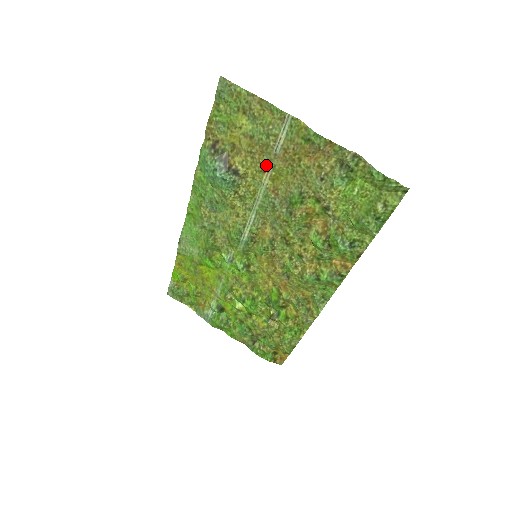
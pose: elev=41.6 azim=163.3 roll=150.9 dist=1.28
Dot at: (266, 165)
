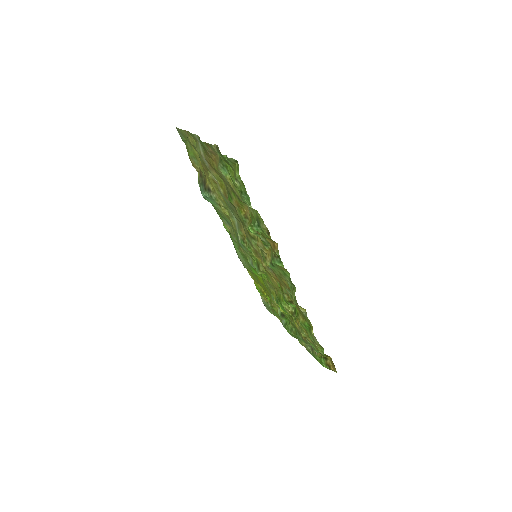
Dot at: (211, 177)
